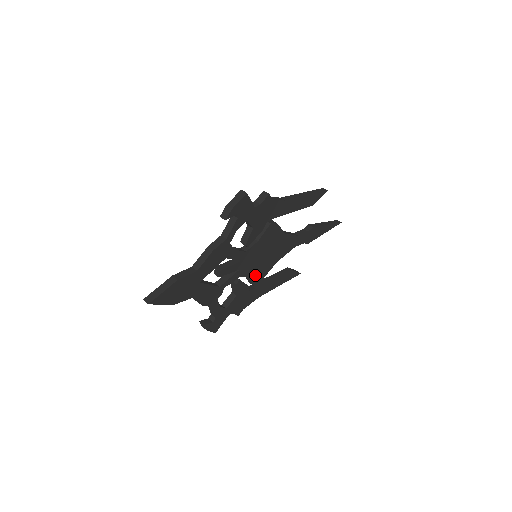
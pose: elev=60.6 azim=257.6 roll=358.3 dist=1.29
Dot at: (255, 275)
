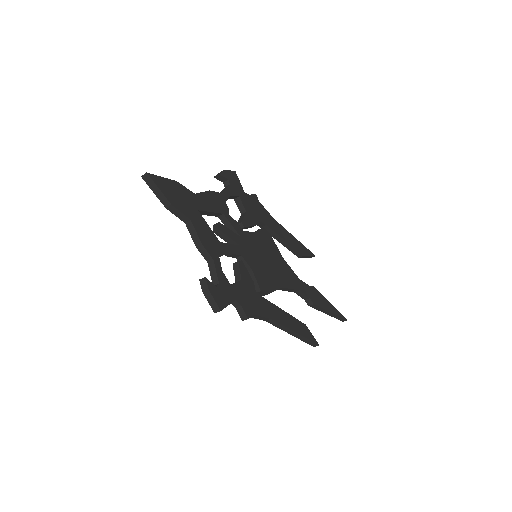
Dot at: (259, 276)
